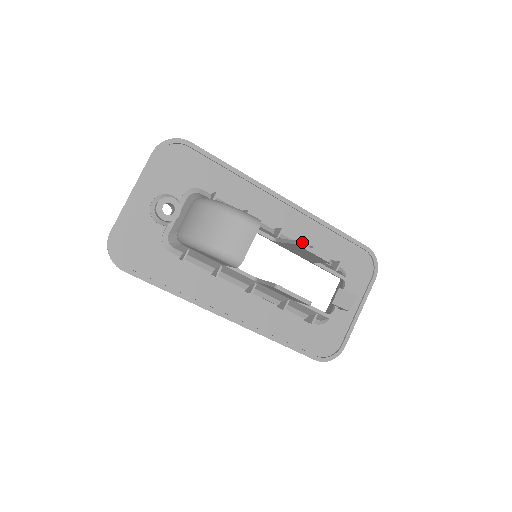
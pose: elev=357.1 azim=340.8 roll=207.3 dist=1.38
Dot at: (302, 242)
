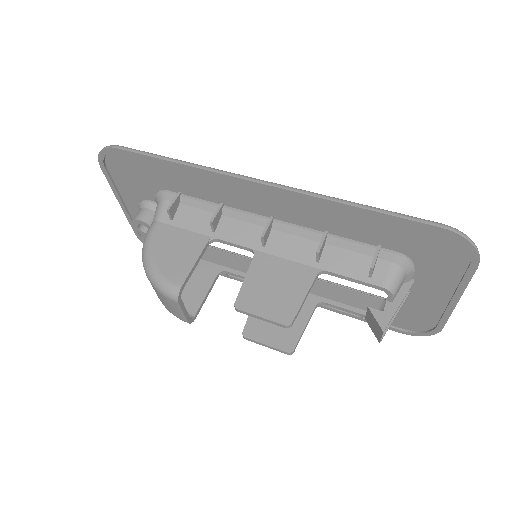
Dot at: (318, 227)
